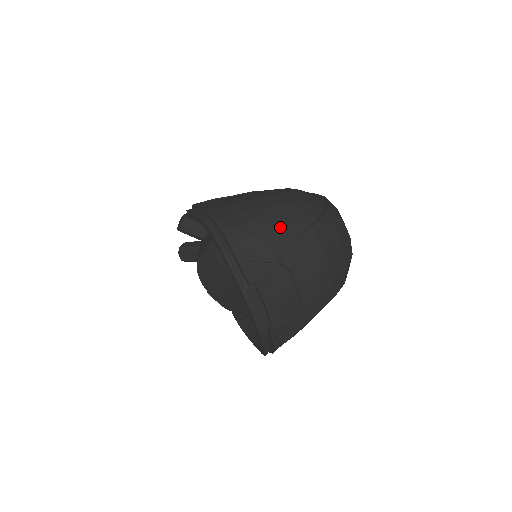
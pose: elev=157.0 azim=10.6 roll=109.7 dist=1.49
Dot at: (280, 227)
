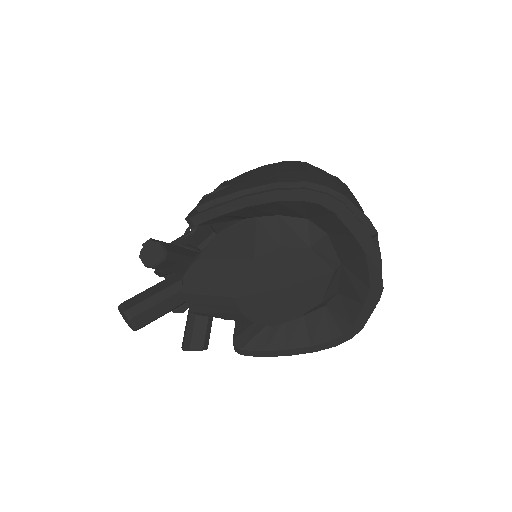
Dot at: (335, 179)
